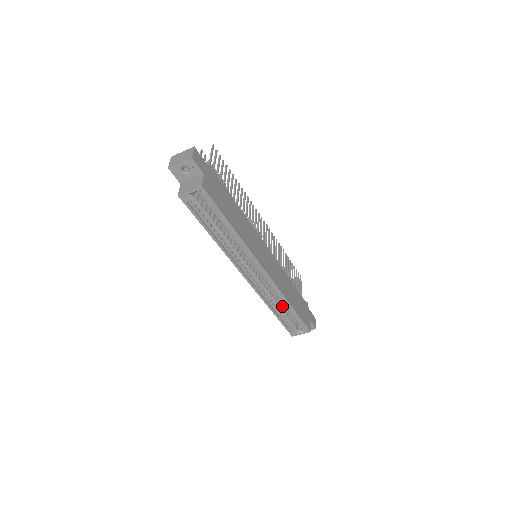
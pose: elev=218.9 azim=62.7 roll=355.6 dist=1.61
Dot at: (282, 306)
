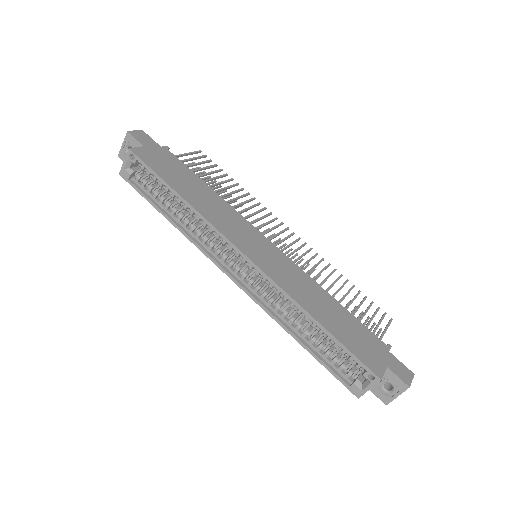
Dot at: (314, 332)
